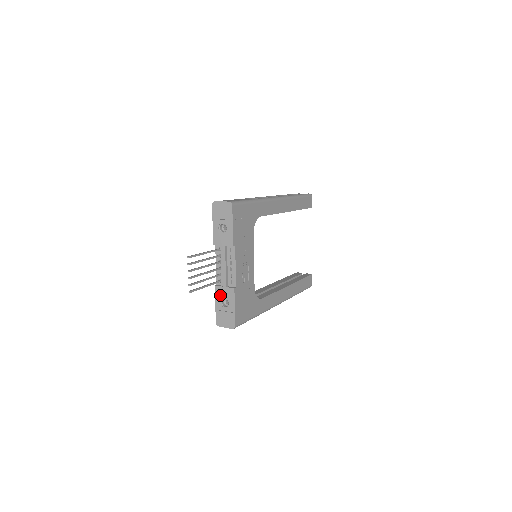
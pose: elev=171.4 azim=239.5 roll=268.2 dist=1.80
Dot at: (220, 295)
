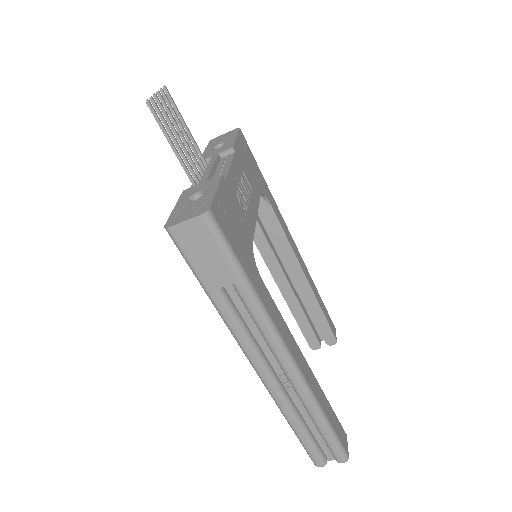
Dot at: (190, 193)
